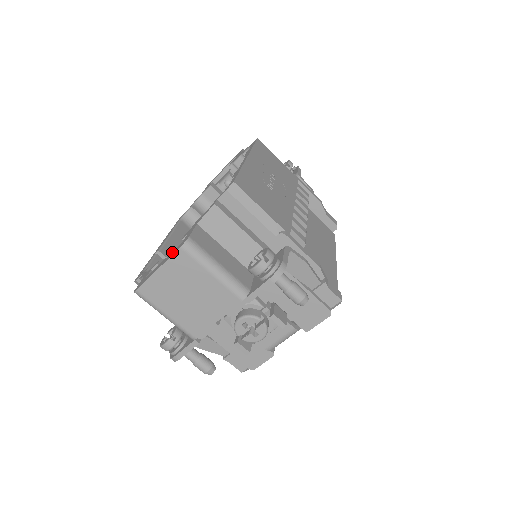
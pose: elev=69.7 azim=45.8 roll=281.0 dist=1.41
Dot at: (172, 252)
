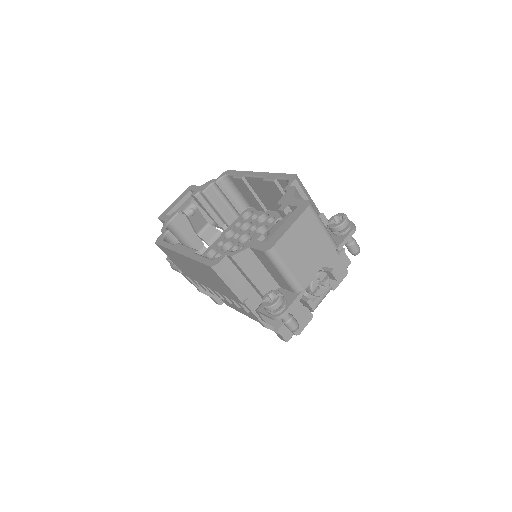
Dot at: (293, 214)
